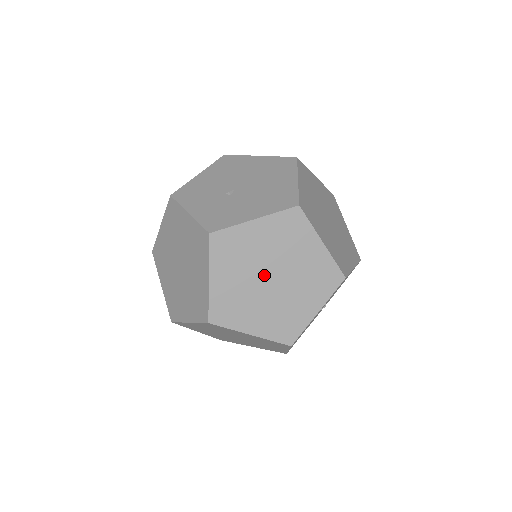
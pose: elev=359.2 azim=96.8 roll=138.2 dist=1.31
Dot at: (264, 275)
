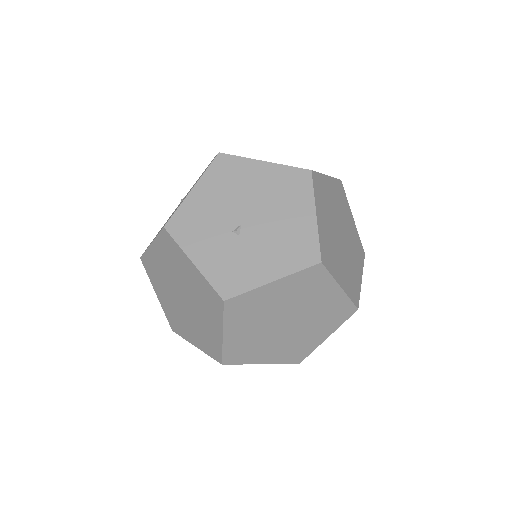
Dot at: (279, 322)
